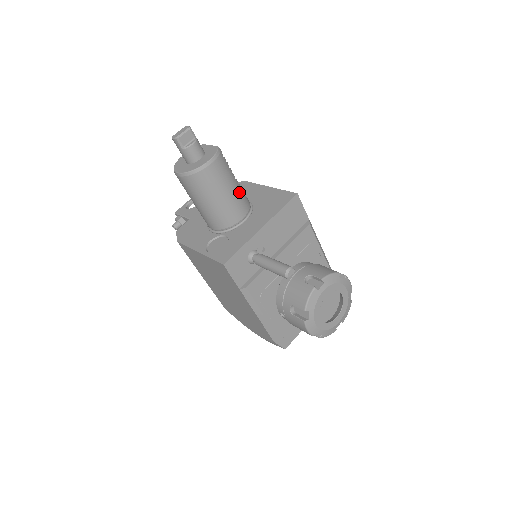
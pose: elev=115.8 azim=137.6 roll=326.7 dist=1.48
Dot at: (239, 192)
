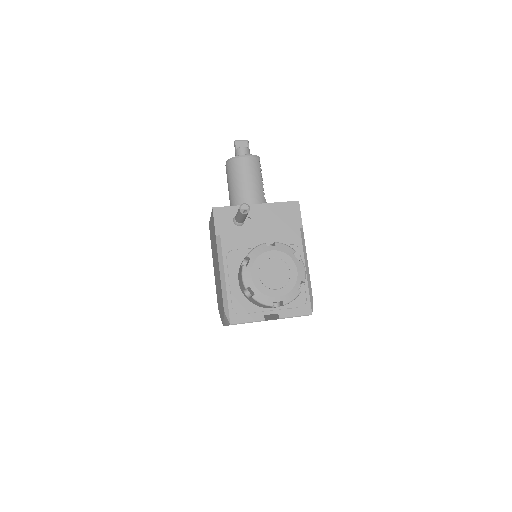
Dot at: (259, 189)
